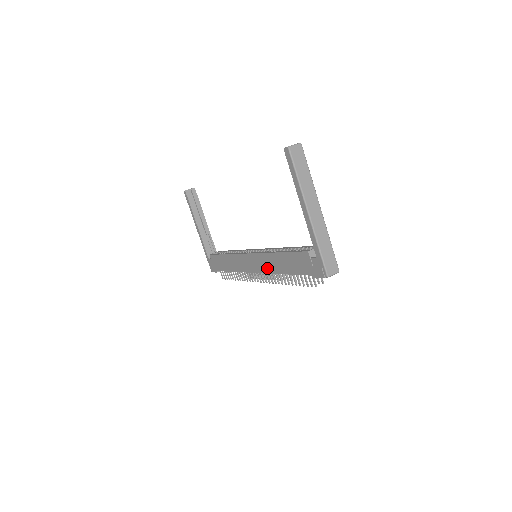
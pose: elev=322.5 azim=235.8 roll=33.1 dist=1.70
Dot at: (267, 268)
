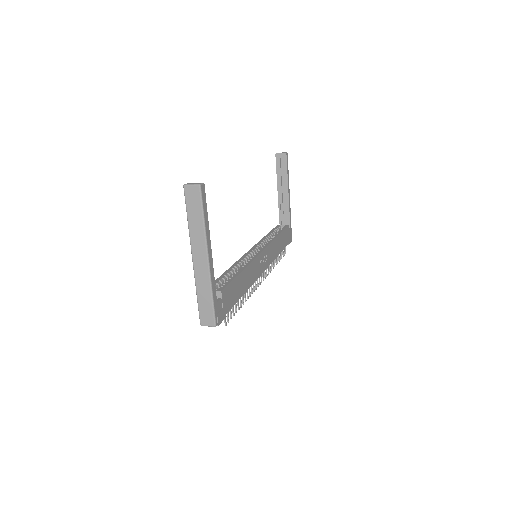
Dot at: occluded
